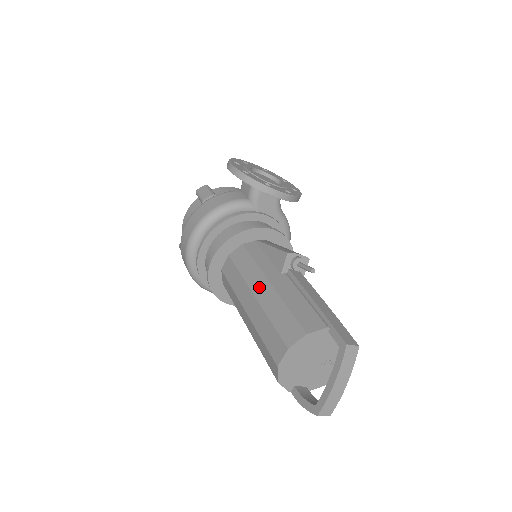
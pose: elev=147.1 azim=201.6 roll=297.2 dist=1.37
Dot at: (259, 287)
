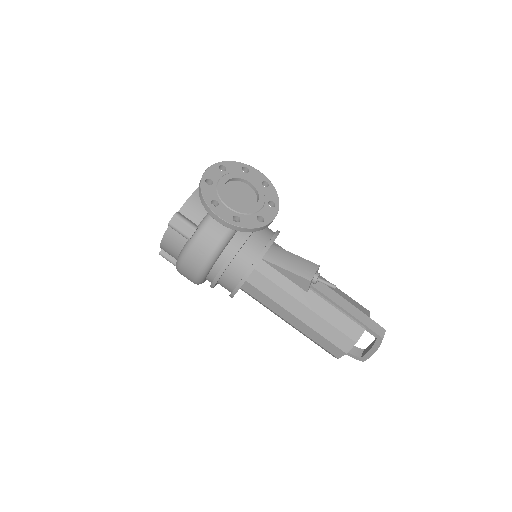
Dot at: (297, 310)
